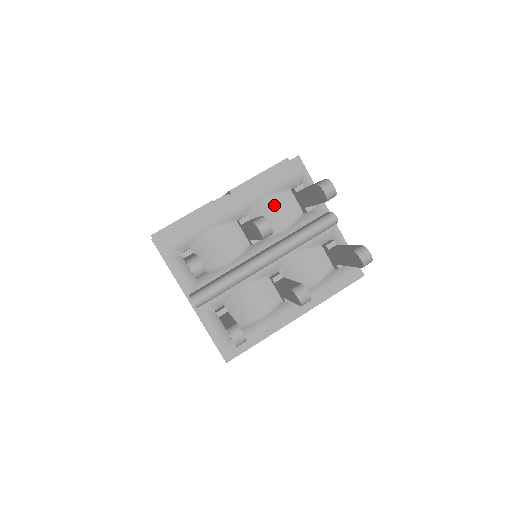
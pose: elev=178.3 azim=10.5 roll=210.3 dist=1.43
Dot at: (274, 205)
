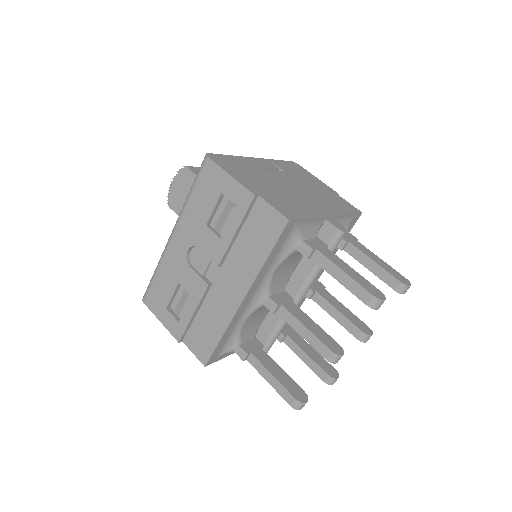
Dot at: (284, 265)
